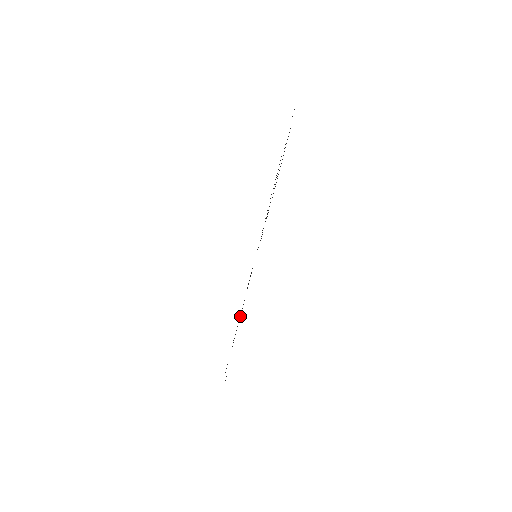
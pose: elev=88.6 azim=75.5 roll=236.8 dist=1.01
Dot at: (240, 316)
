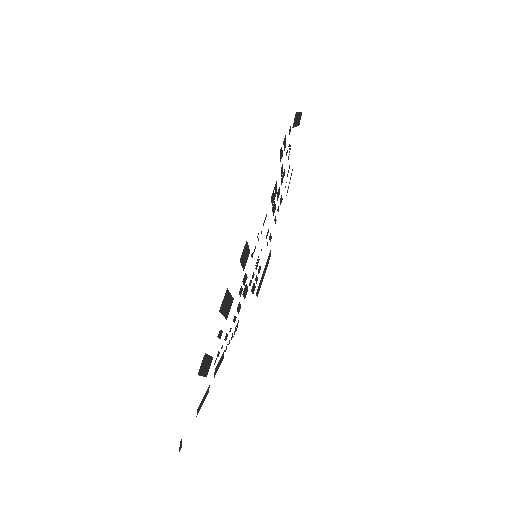
Dot at: (247, 246)
